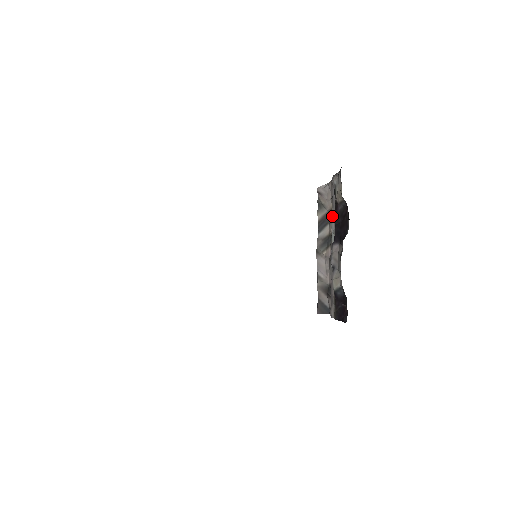
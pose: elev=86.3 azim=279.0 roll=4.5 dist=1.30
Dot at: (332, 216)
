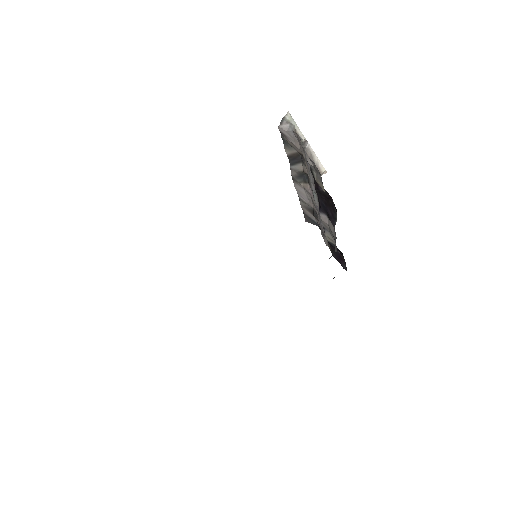
Dot at: (307, 169)
